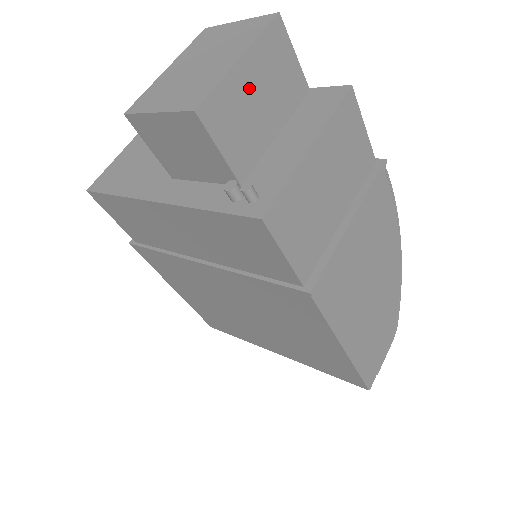
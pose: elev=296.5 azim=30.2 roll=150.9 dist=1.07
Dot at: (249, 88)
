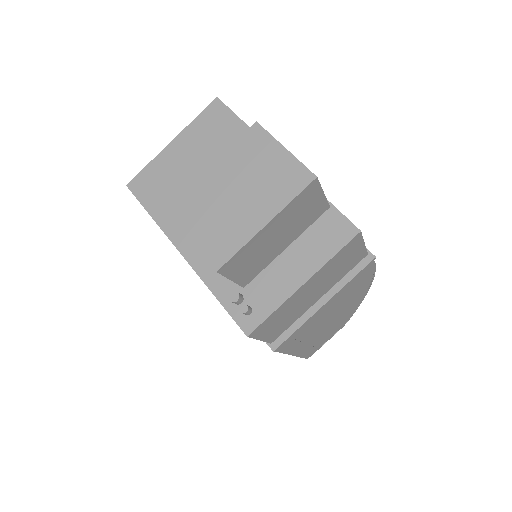
Dot at: (269, 236)
